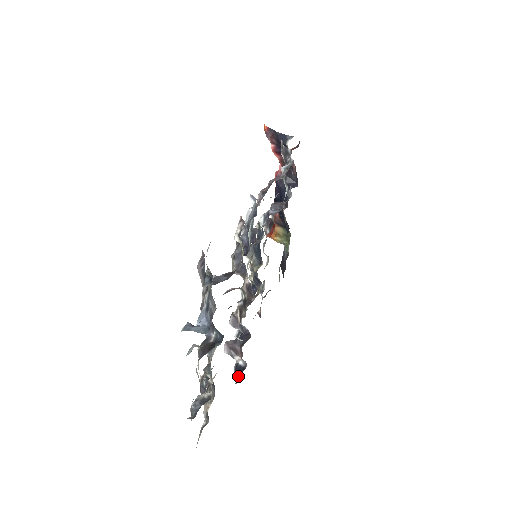
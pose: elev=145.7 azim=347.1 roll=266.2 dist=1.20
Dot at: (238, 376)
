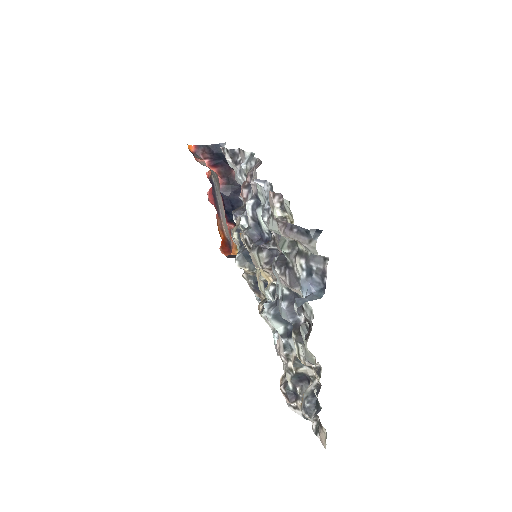
Dot at: occluded
